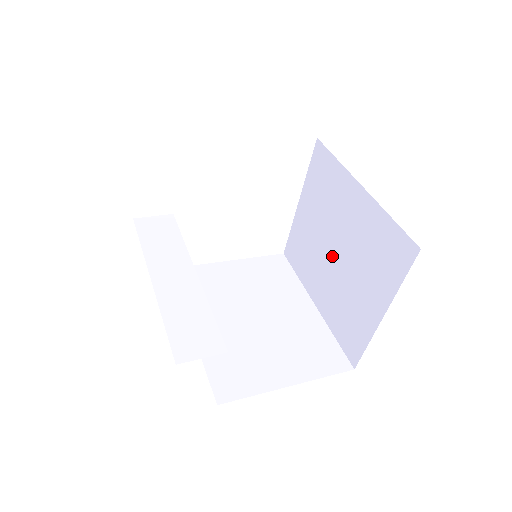
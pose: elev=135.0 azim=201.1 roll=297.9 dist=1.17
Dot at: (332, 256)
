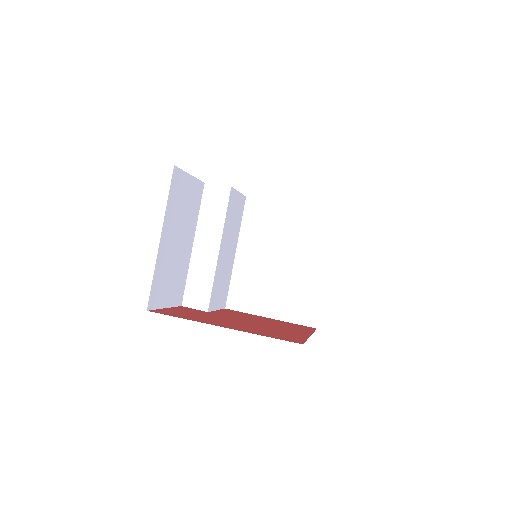
Dot at: occluded
